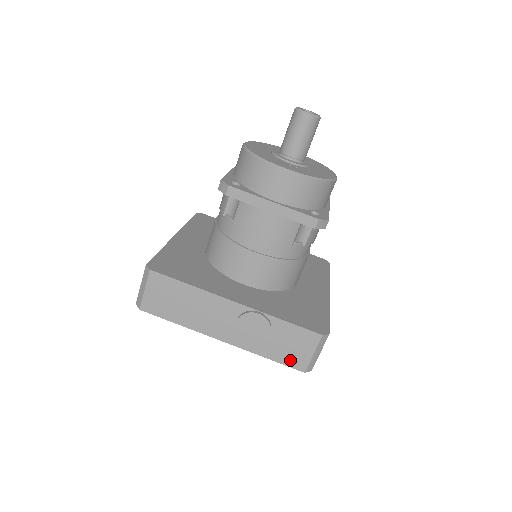
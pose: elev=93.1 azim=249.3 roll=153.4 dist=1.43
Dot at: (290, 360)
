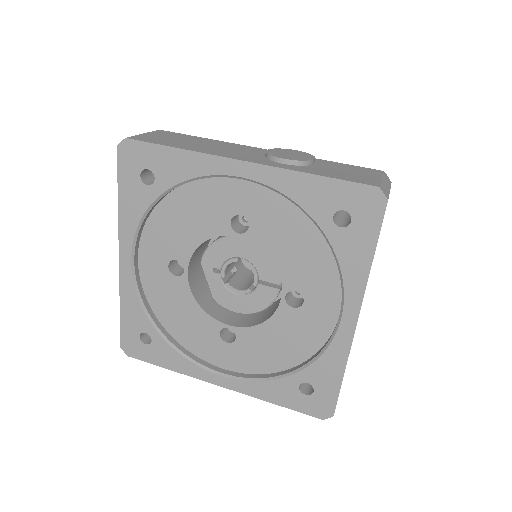
Dot at: (351, 178)
